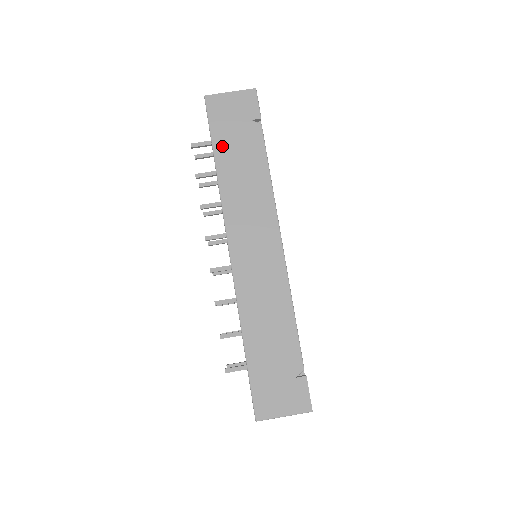
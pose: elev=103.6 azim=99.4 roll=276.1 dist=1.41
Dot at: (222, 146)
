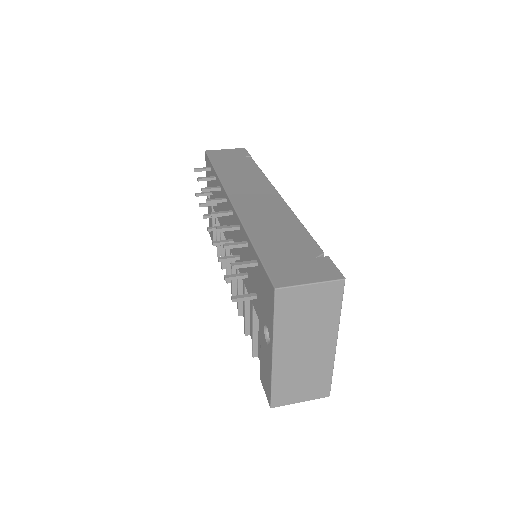
Dot at: (220, 164)
